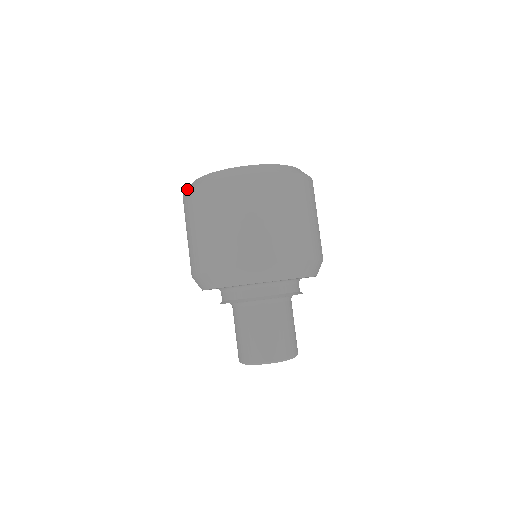
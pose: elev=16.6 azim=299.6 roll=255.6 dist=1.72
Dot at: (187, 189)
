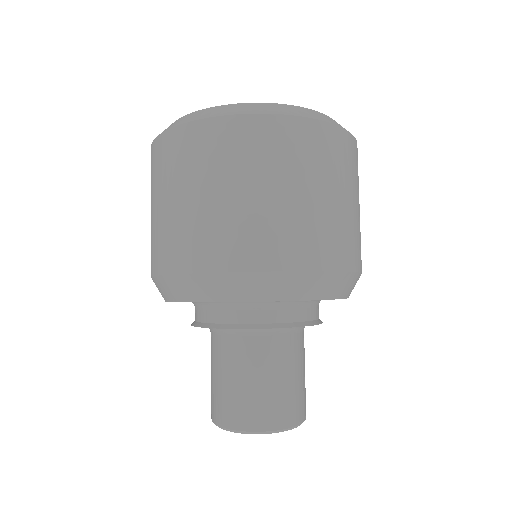
Dot at: (153, 141)
